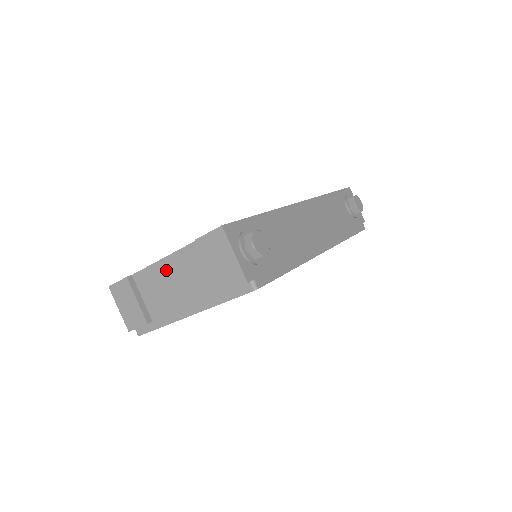
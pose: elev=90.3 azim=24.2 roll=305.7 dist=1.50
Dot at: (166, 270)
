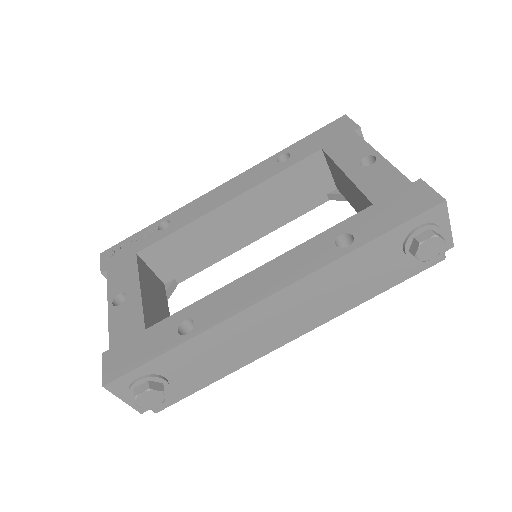
Dot at: occluded
